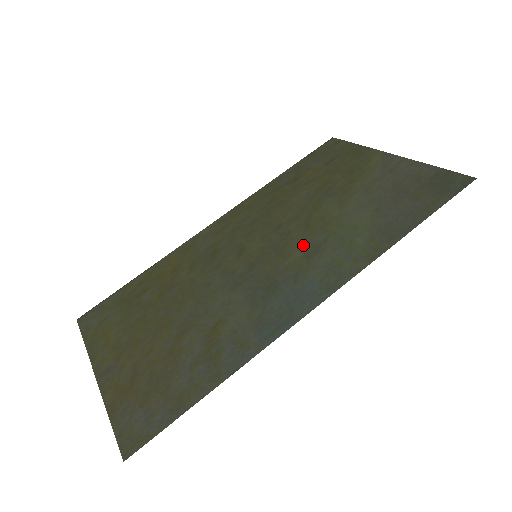
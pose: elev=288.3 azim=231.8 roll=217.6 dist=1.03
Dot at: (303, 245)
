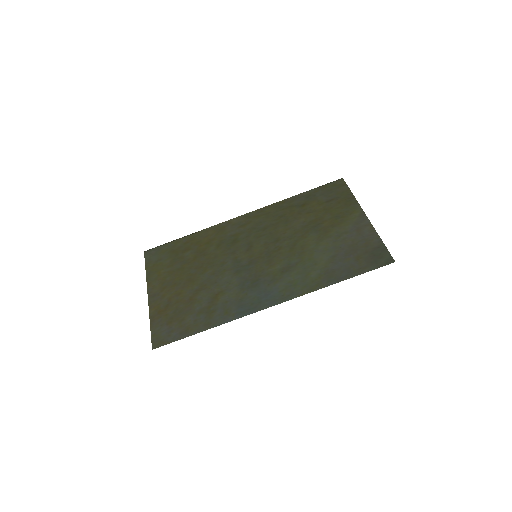
Dot at: (284, 262)
